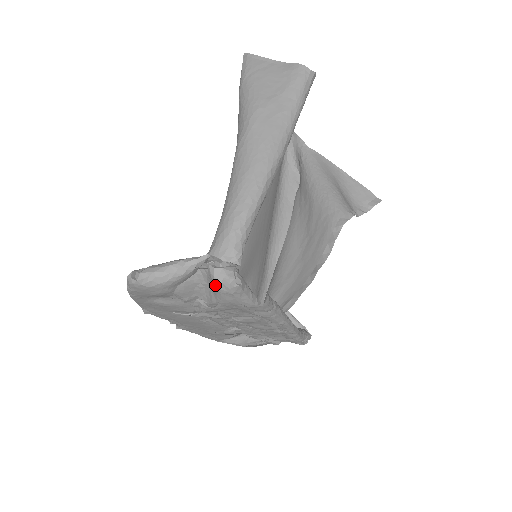
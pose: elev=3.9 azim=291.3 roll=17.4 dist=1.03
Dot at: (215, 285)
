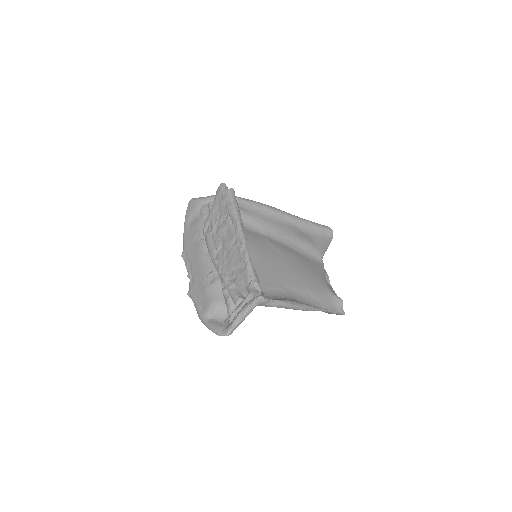
Dot at: occluded
